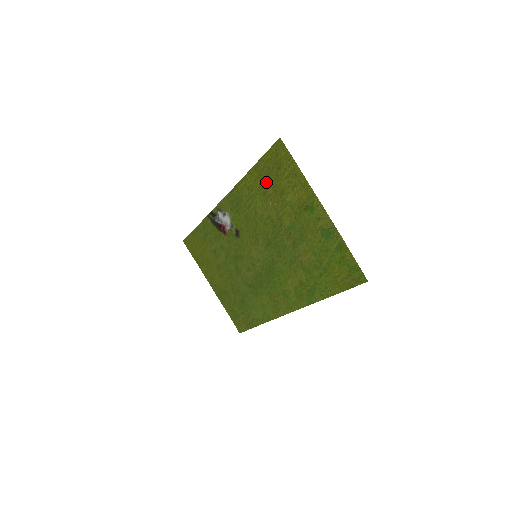
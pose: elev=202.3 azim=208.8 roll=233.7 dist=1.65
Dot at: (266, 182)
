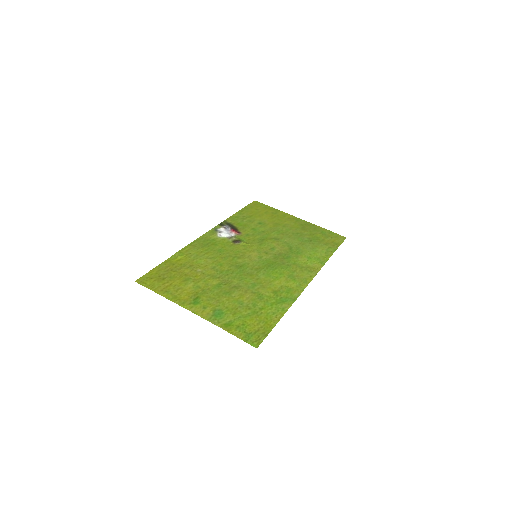
Dot at: (179, 268)
